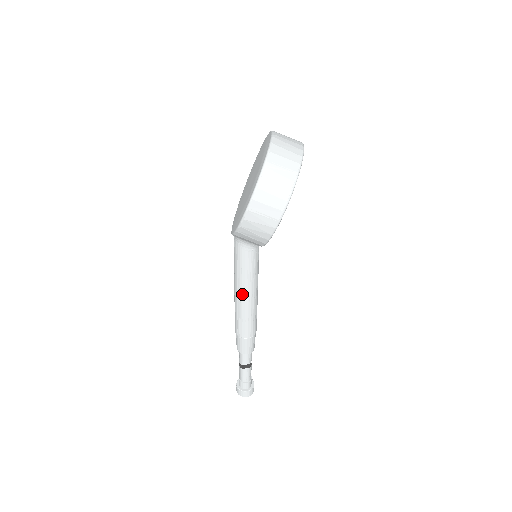
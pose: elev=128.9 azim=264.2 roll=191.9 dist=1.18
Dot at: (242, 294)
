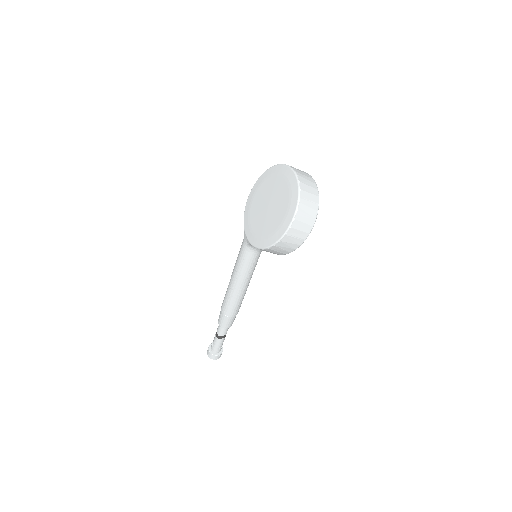
Dot at: (241, 286)
